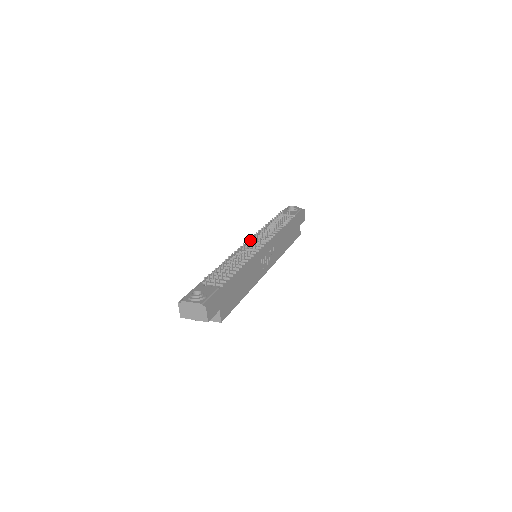
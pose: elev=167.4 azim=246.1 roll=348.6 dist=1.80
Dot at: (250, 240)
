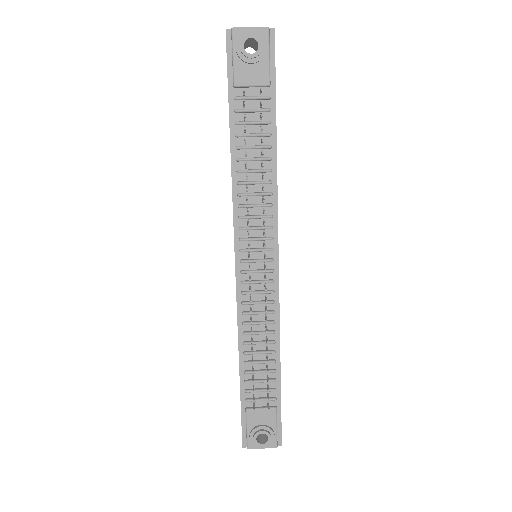
Dot at: (237, 240)
